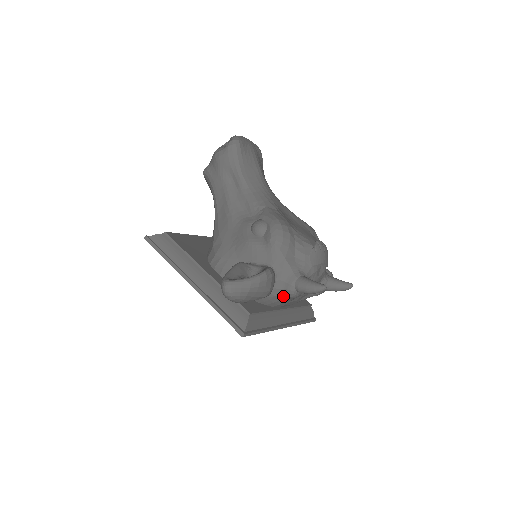
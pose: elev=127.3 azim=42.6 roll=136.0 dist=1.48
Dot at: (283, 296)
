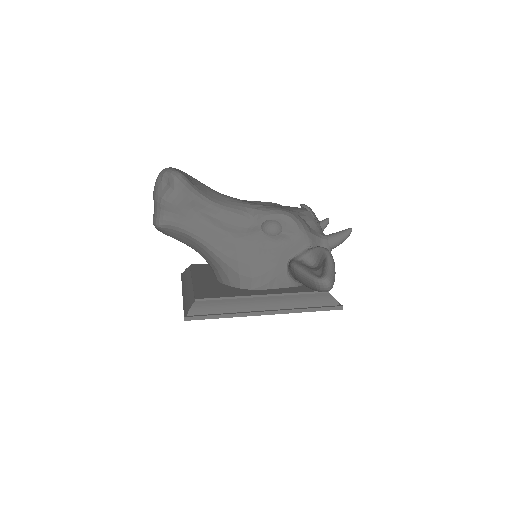
Dot at: occluded
